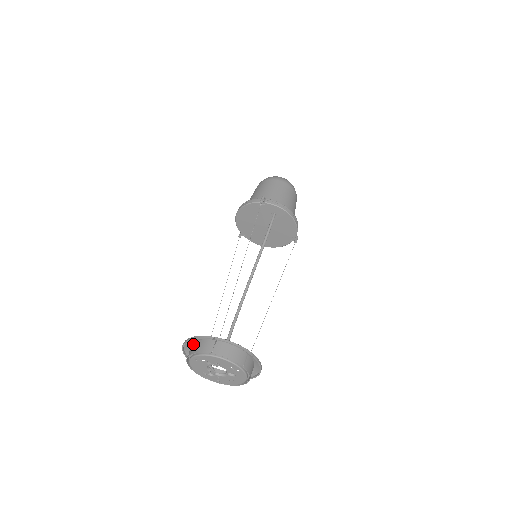
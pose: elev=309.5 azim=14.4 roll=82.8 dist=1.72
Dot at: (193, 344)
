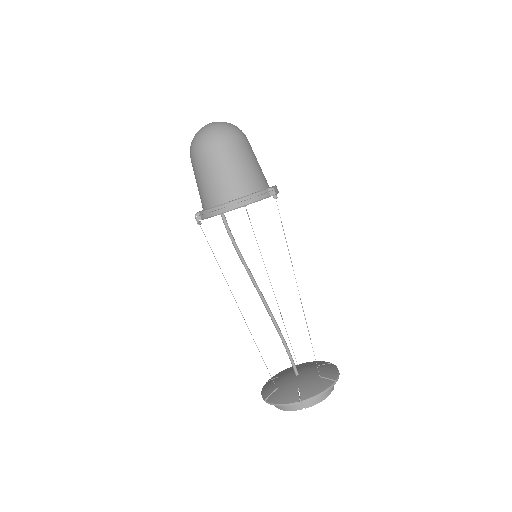
Dot at: occluded
